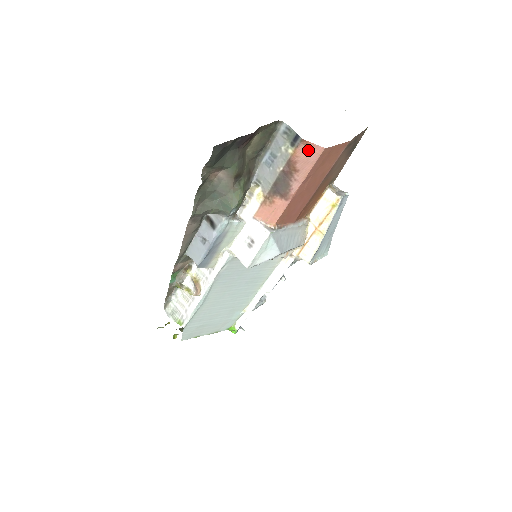
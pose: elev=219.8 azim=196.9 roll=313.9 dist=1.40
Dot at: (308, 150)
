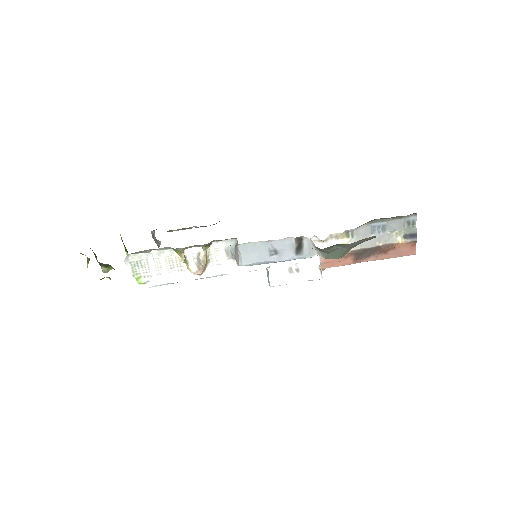
Dot at: (408, 248)
